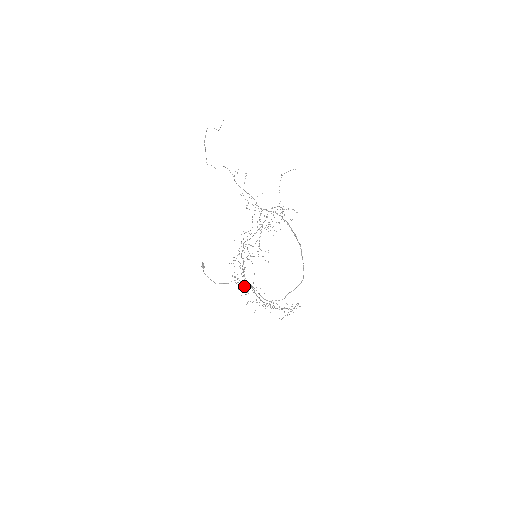
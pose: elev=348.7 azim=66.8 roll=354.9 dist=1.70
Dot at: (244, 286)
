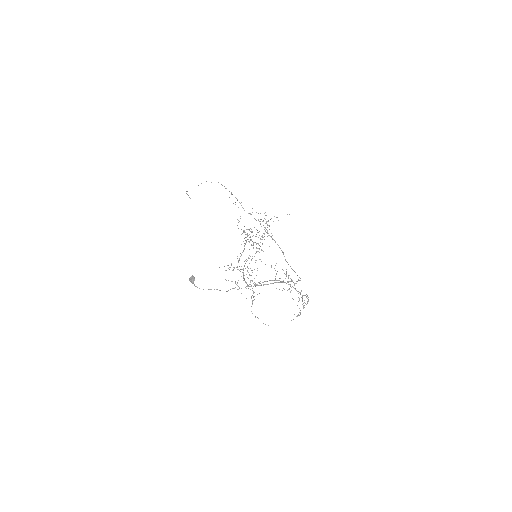
Dot at: occluded
